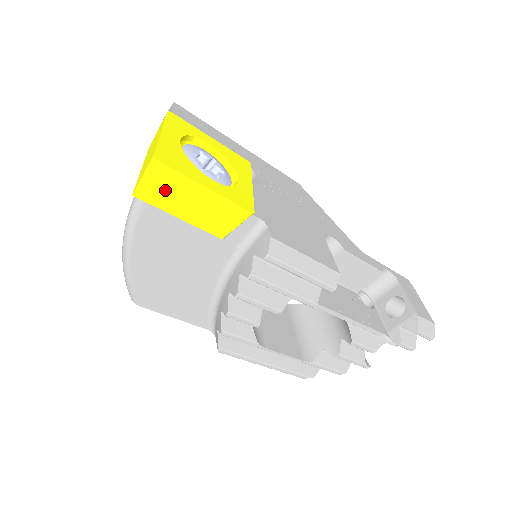
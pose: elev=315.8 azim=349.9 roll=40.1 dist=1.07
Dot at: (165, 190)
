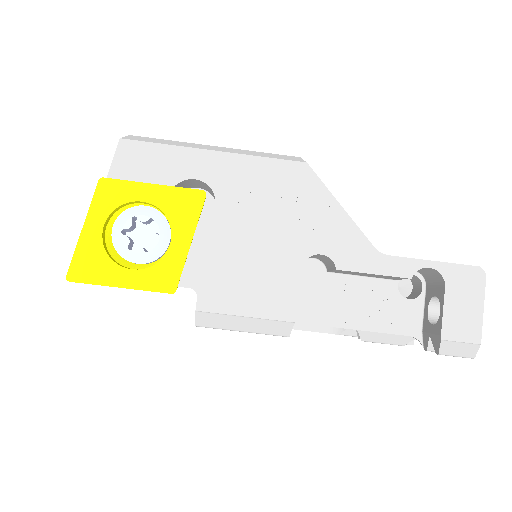
Dot at: occluded
